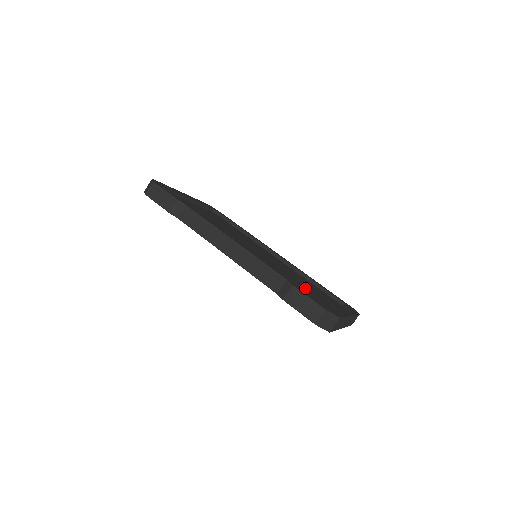
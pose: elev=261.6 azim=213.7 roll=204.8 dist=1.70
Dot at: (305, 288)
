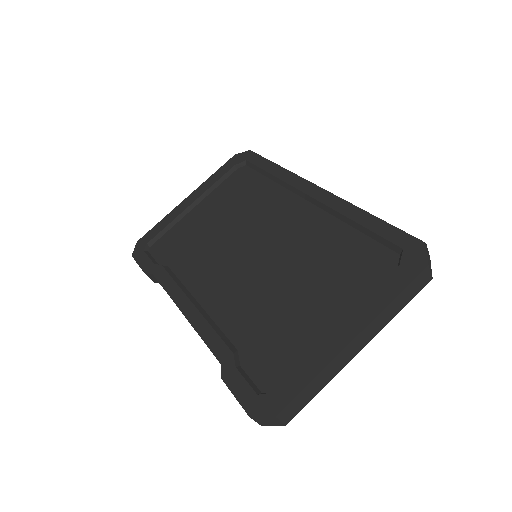
Dot at: (290, 310)
